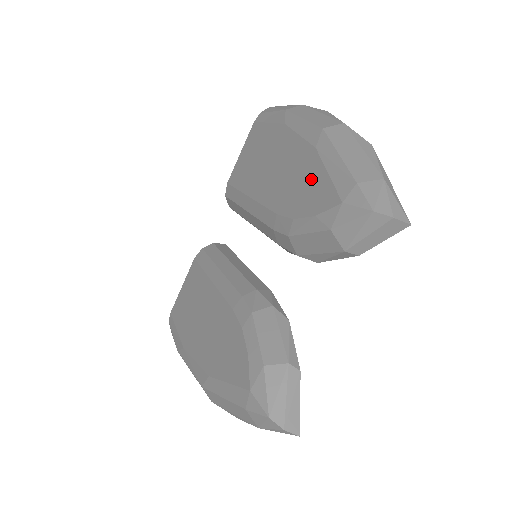
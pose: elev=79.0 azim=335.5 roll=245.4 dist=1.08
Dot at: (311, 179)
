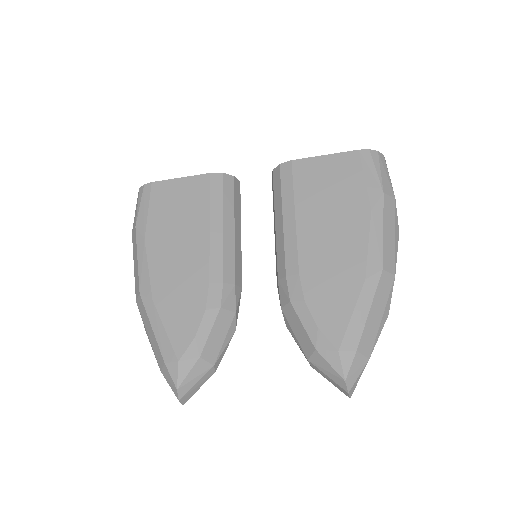
Dot at: (341, 297)
